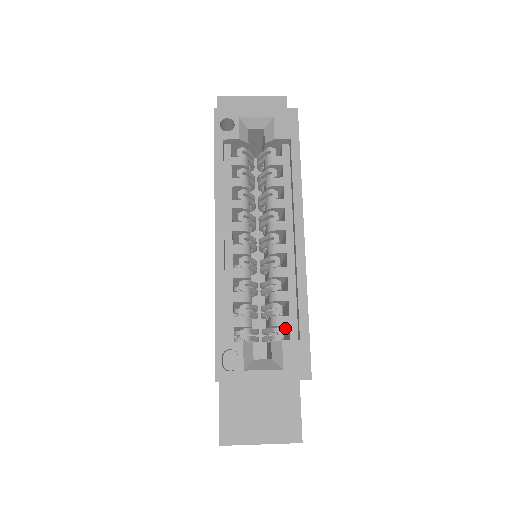
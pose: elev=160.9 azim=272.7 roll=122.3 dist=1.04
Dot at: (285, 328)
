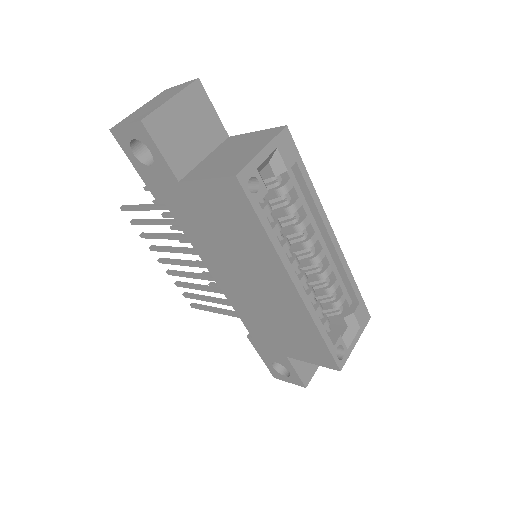
Dot at: occluded
